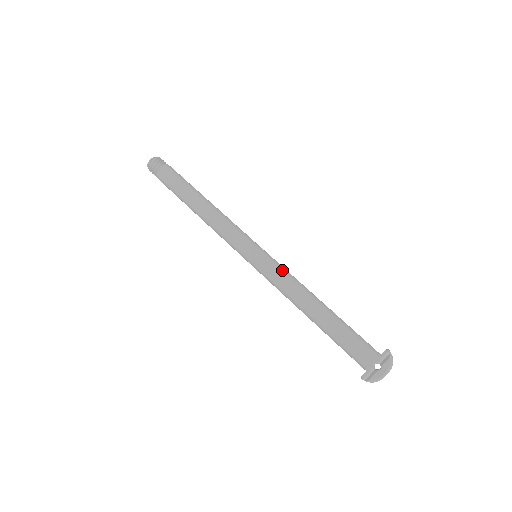
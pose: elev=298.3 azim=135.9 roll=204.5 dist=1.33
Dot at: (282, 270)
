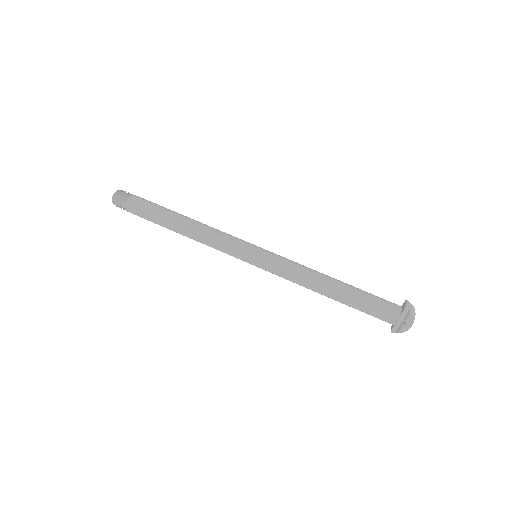
Dot at: (284, 267)
